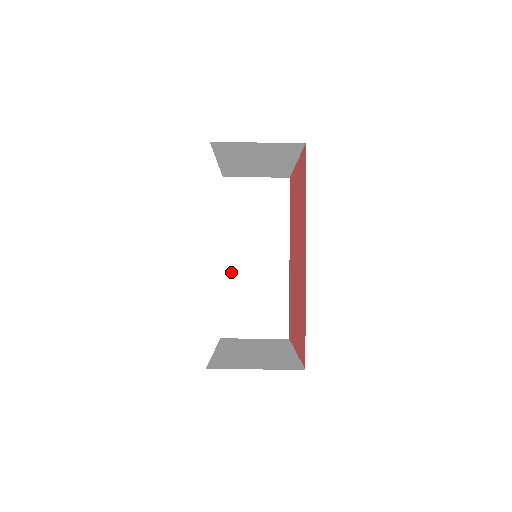
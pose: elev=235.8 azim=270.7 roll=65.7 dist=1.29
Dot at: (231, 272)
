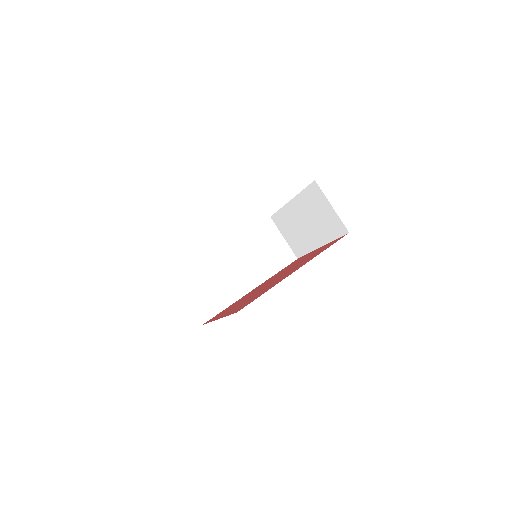
Dot at: (218, 258)
